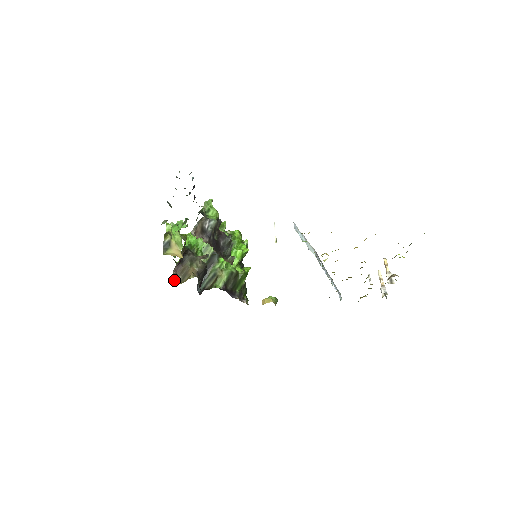
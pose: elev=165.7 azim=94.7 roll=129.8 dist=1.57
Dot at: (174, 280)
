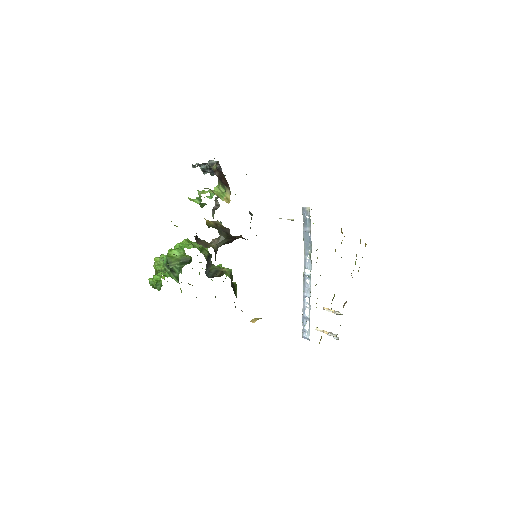
Dot at: occluded
